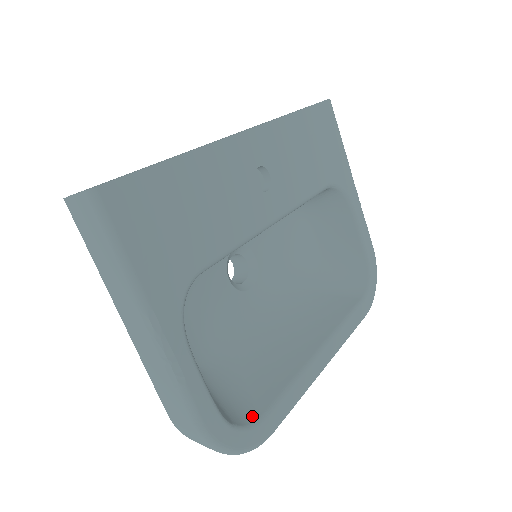
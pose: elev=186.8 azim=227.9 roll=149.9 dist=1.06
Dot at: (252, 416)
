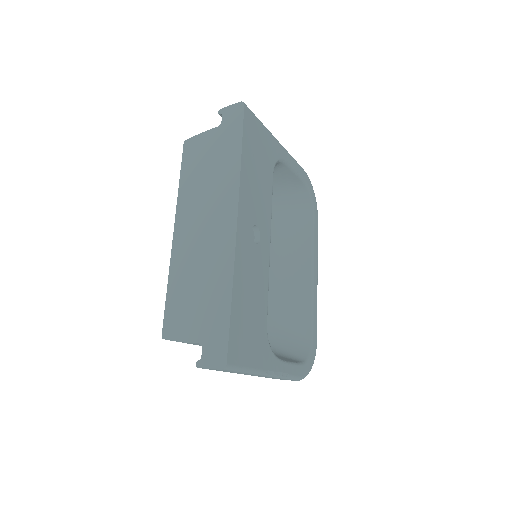
Dot at: (307, 344)
